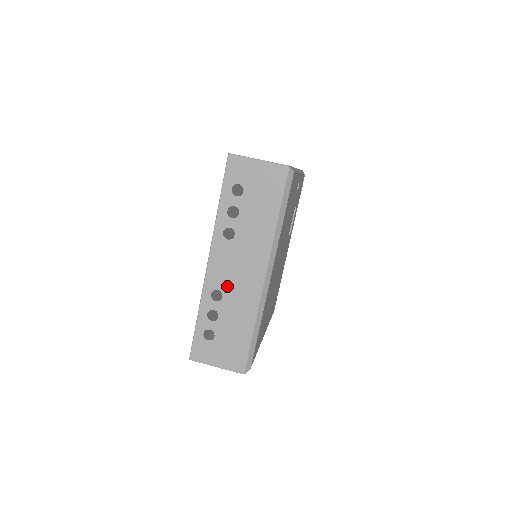
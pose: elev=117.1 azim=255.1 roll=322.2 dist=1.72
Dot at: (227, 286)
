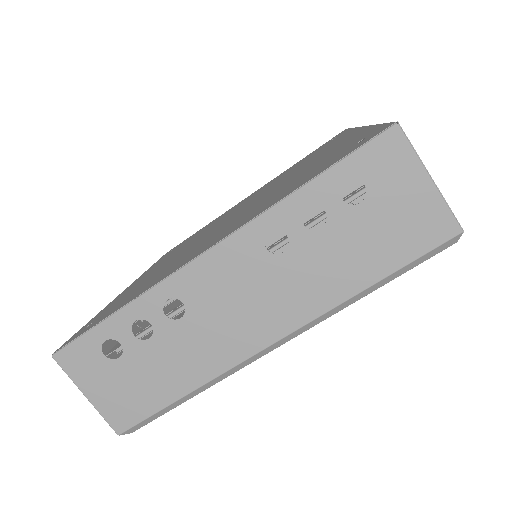
Dot at: (202, 310)
